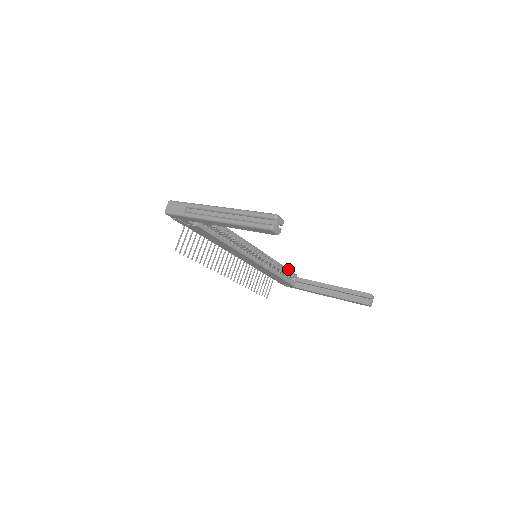
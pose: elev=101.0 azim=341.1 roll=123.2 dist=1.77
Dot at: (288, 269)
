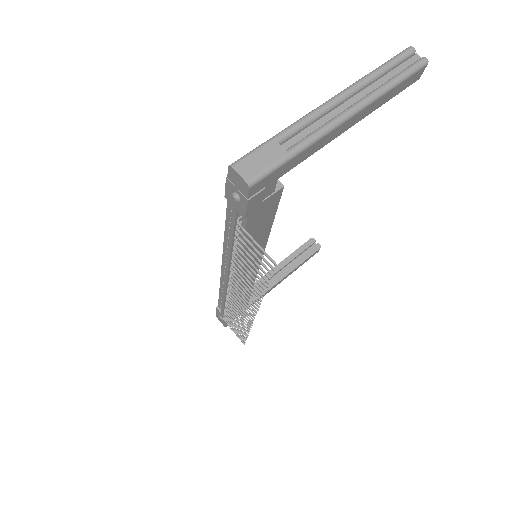
Dot at: occluded
